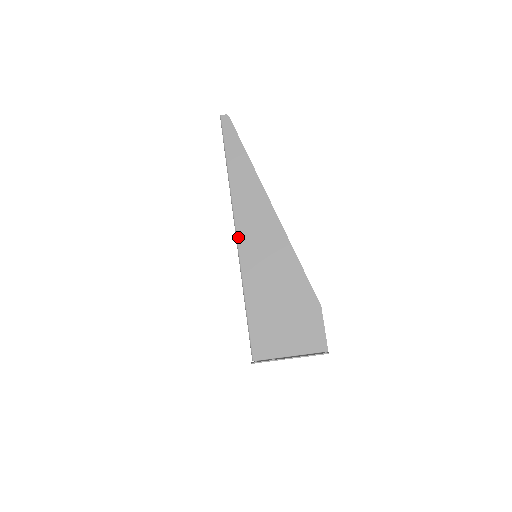
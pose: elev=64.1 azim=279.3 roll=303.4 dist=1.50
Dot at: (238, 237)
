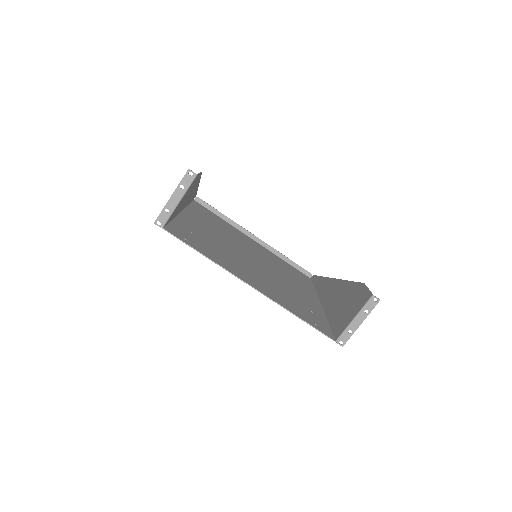
Dot at: (181, 210)
